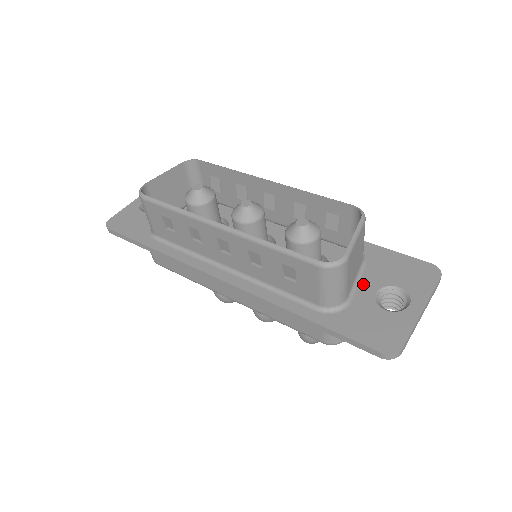
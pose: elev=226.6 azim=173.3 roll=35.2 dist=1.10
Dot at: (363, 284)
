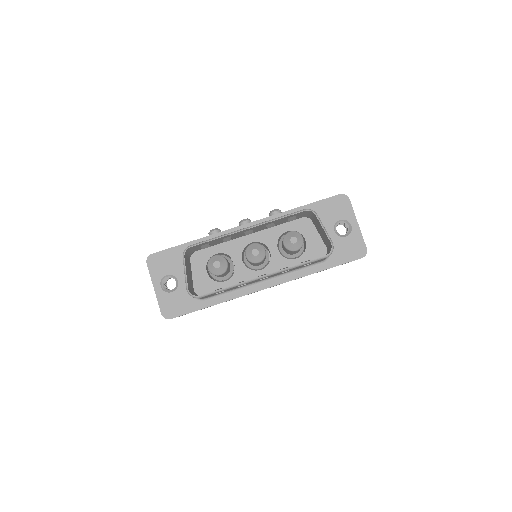
Dot at: occluded
